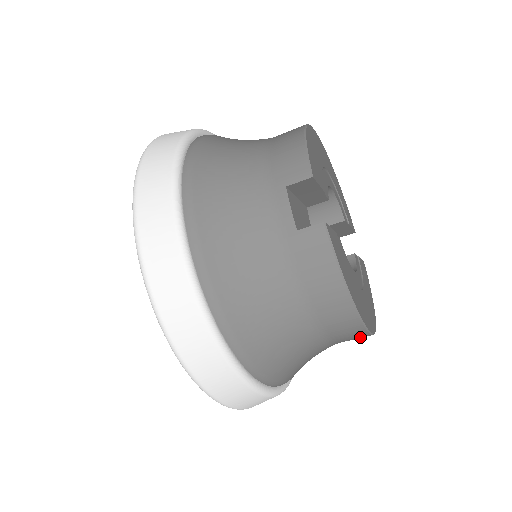
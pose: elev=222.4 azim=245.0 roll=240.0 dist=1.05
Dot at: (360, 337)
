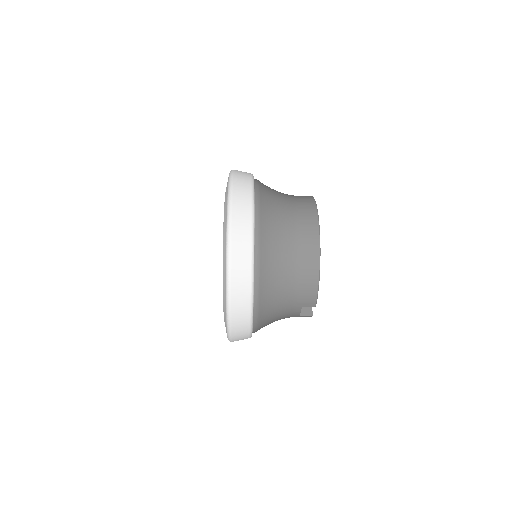
Dot at: occluded
